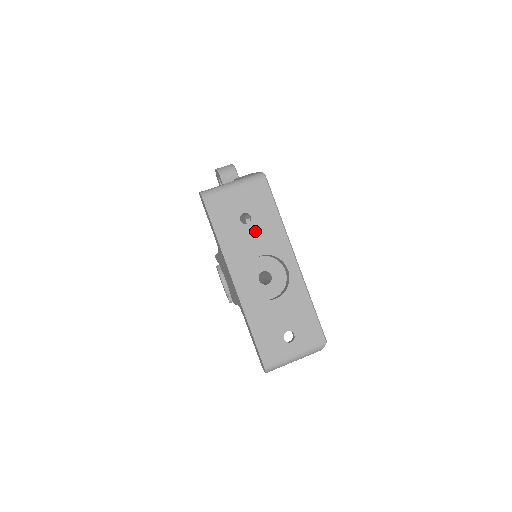
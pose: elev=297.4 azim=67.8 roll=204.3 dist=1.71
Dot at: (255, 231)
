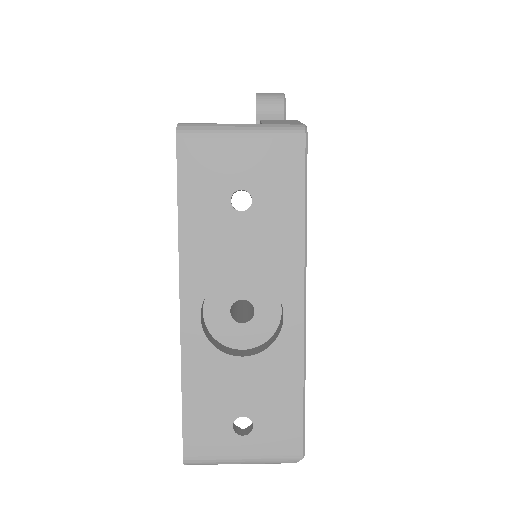
Dot at: (250, 228)
